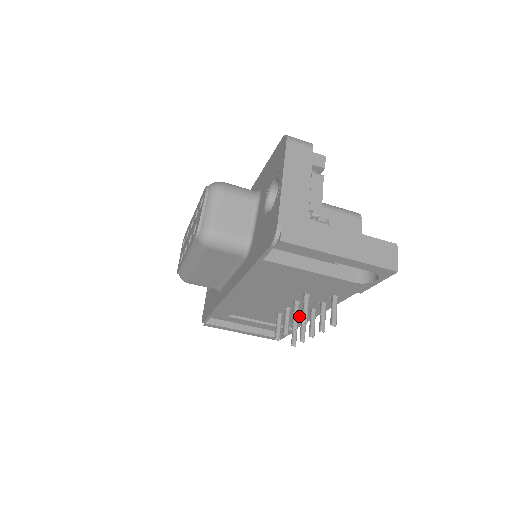
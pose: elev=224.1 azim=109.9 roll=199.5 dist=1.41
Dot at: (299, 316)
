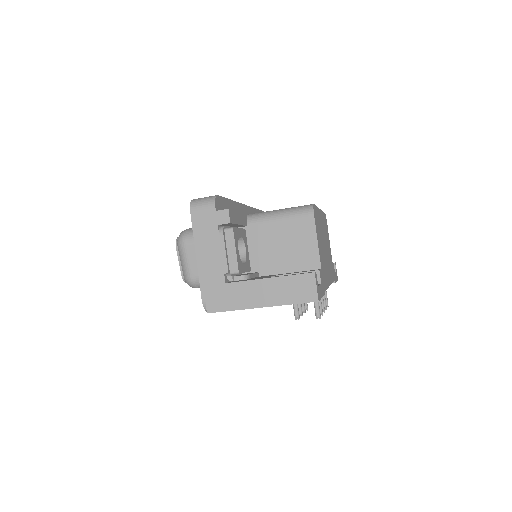
Dot at: occluded
